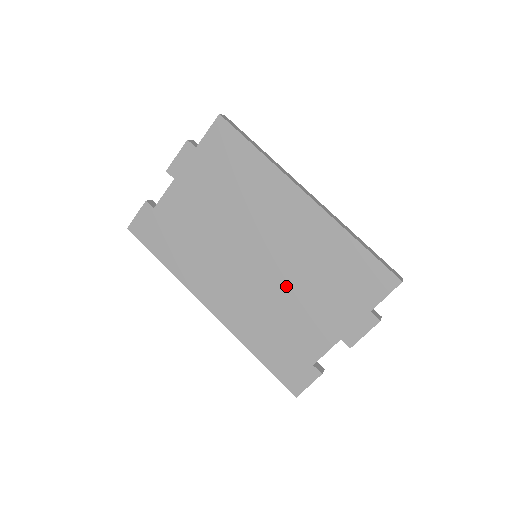
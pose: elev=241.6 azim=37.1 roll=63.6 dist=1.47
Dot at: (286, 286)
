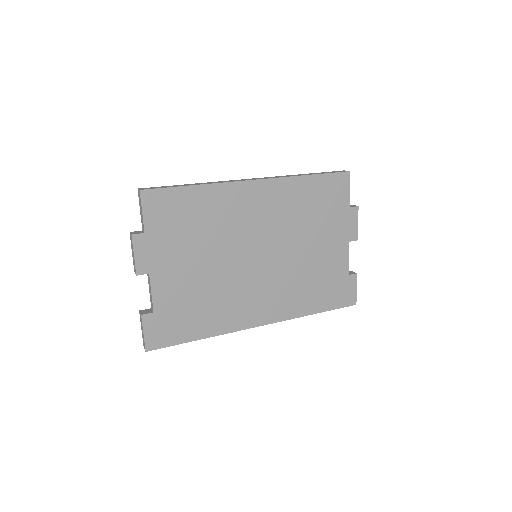
Dot at: (294, 250)
